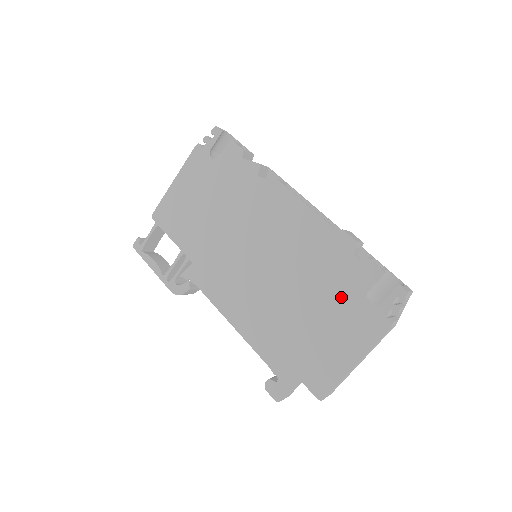
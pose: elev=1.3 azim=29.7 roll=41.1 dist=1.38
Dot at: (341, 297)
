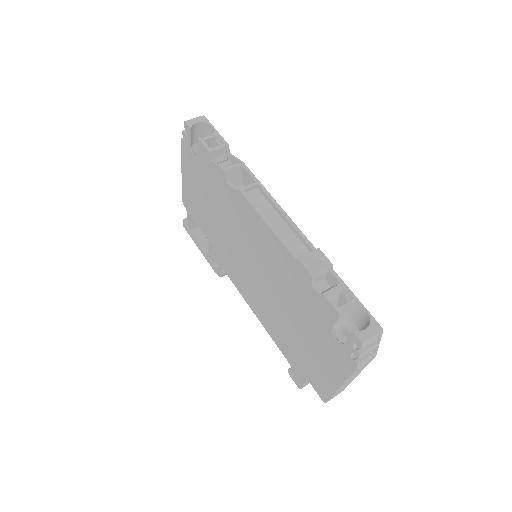
Dot at: (314, 324)
